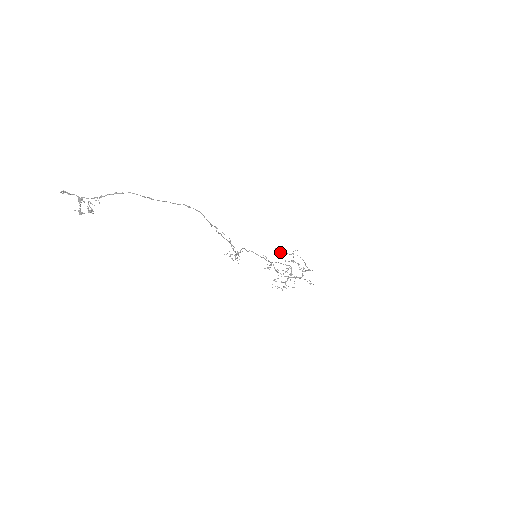
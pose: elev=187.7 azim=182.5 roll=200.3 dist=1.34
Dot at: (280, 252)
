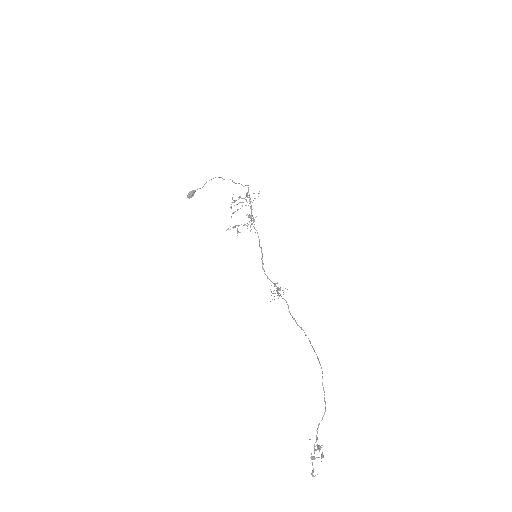
Dot at: occluded
